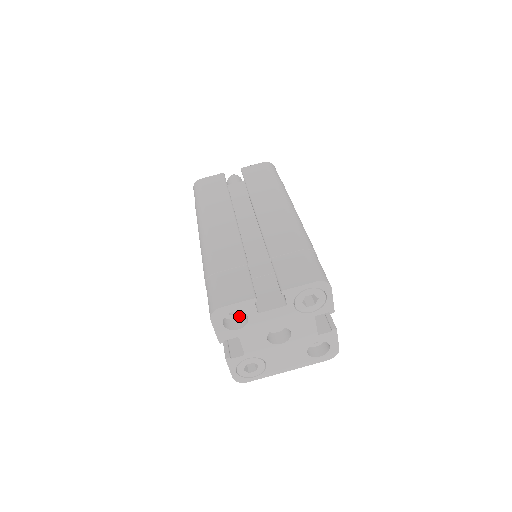
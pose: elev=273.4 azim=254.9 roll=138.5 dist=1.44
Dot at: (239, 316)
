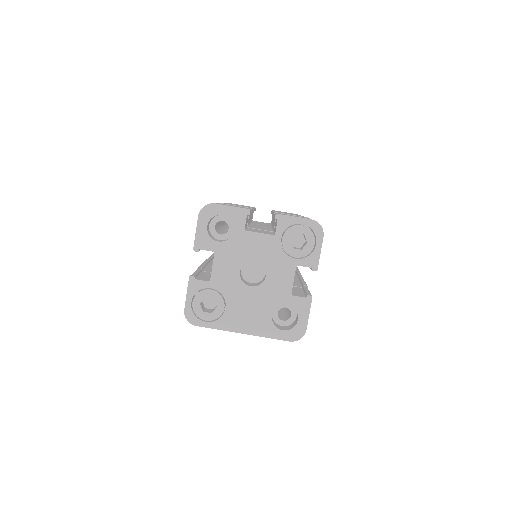
Dot at: (224, 238)
